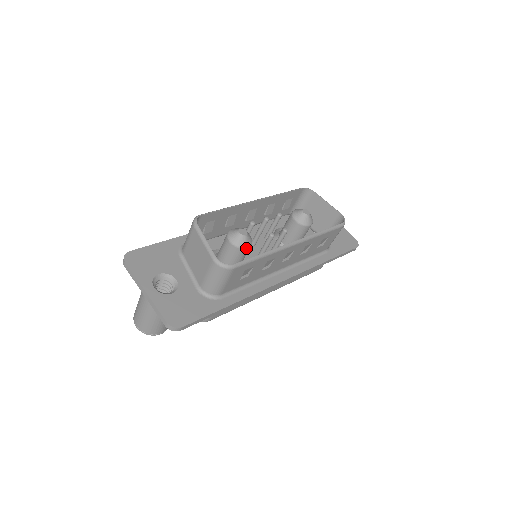
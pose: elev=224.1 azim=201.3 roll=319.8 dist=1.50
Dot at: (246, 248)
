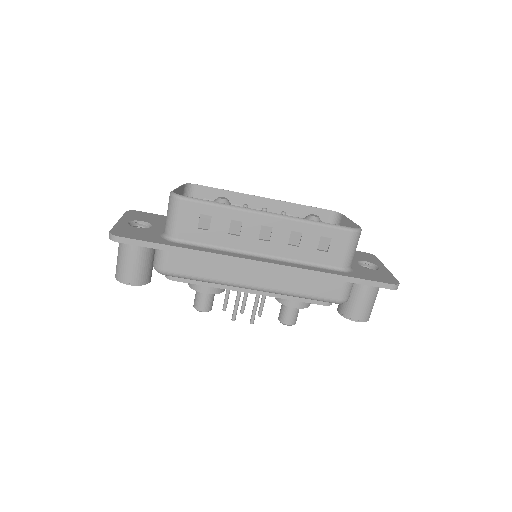
Dot at: occluded
